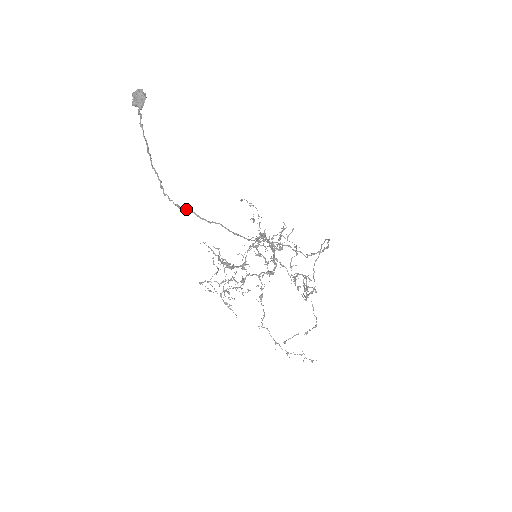
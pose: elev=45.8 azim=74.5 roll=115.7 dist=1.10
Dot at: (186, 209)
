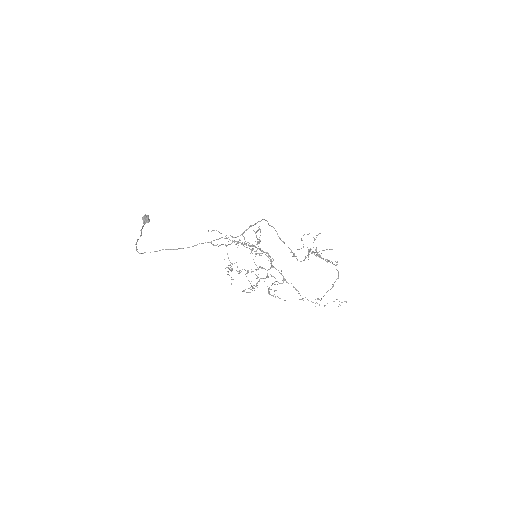
Dot at: (144, 252)
